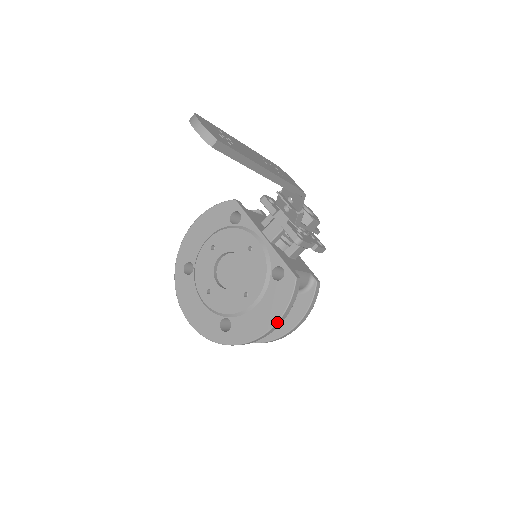
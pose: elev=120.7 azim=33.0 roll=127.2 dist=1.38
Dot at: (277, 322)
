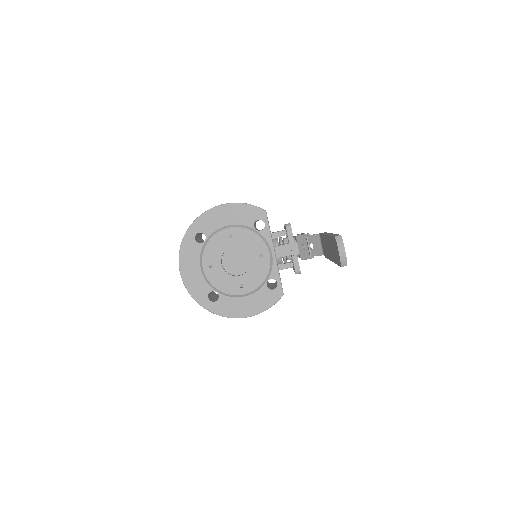
Dot at: occluded
